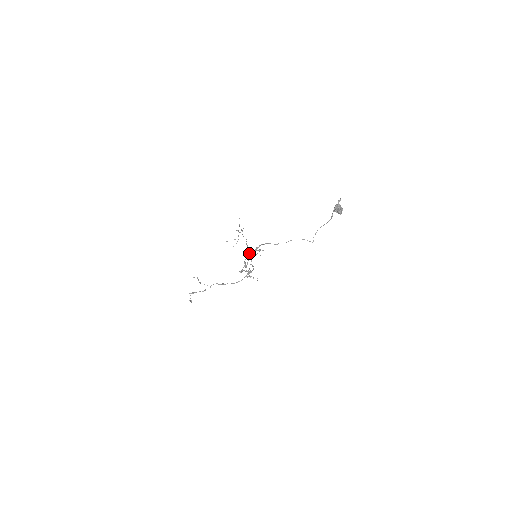
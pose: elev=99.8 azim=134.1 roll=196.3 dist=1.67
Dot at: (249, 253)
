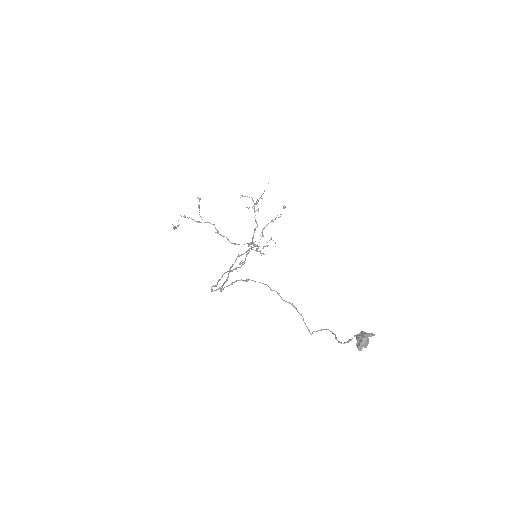
Dot at: (248, 250)
